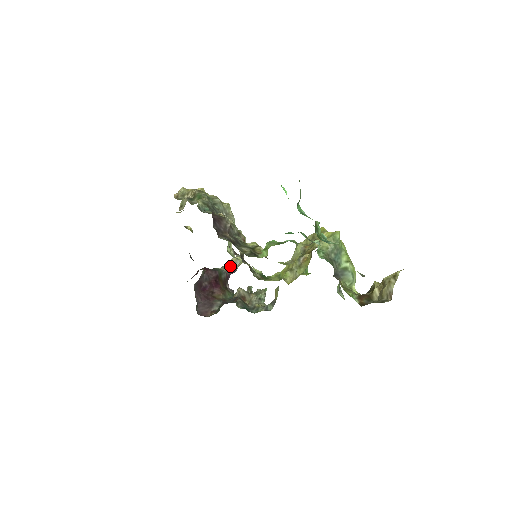
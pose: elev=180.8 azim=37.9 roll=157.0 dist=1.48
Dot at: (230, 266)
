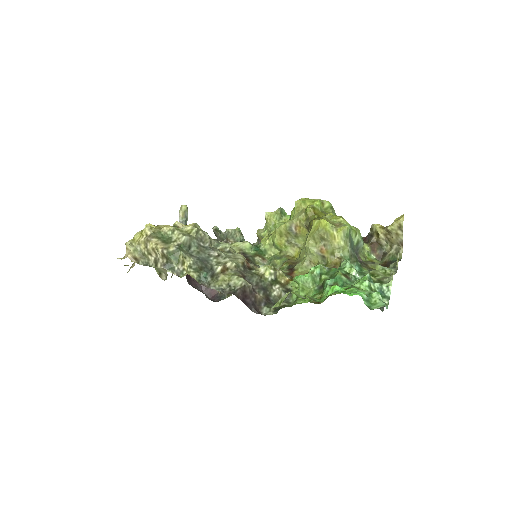
Dot at: occluded
